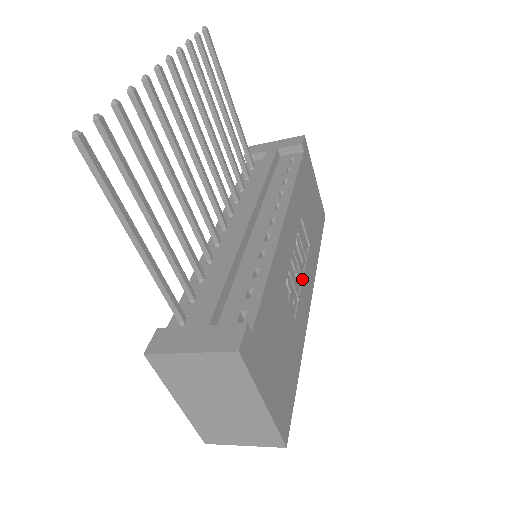
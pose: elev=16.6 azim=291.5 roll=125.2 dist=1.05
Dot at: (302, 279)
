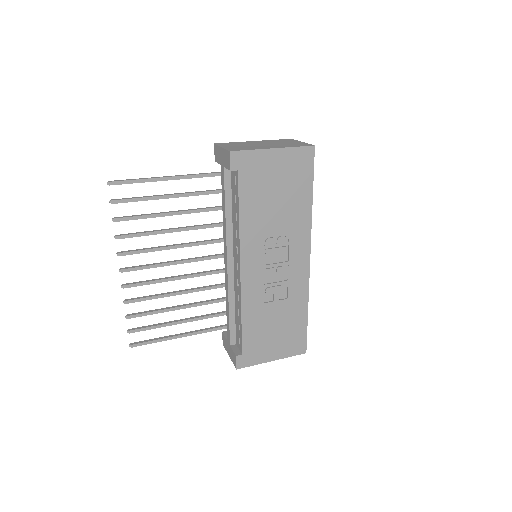
Dot at: (288, 264)
